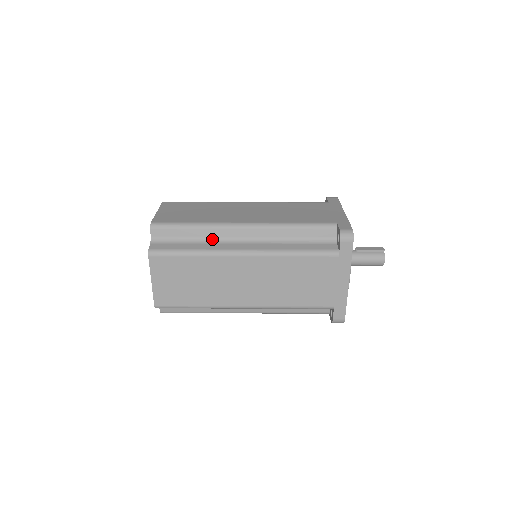
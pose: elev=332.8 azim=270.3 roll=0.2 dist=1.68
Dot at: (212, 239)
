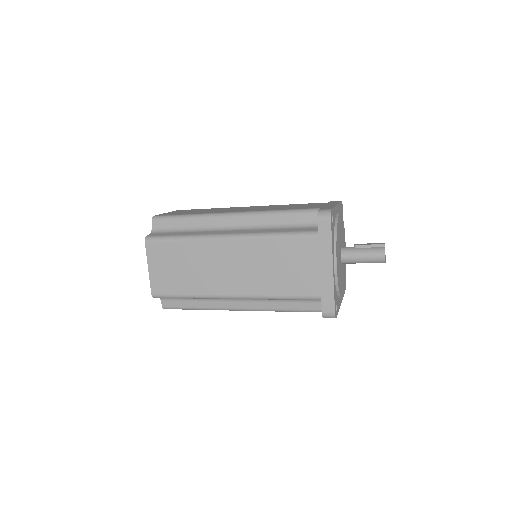
Dot at: (203, 228)
